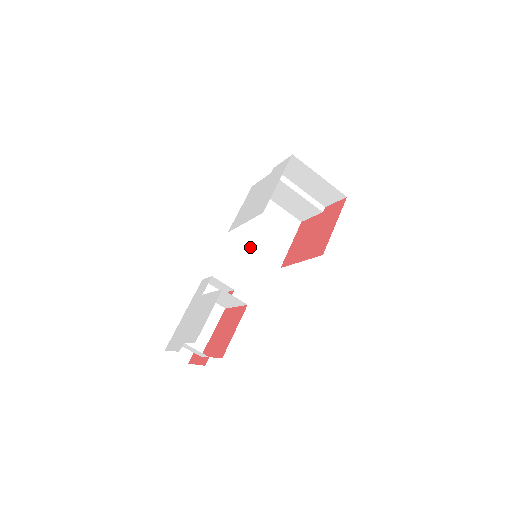
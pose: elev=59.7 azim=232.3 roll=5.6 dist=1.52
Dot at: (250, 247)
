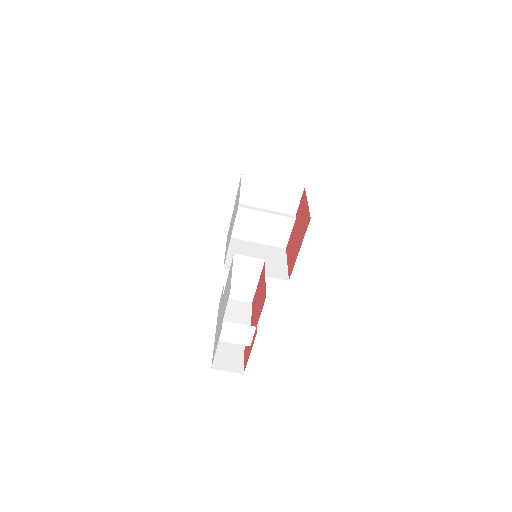
Dot at: occluded
